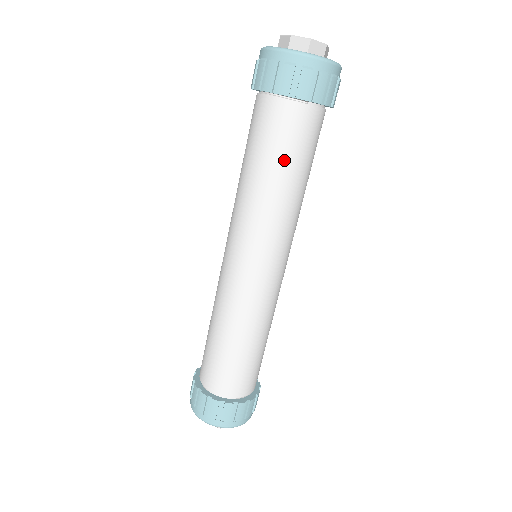
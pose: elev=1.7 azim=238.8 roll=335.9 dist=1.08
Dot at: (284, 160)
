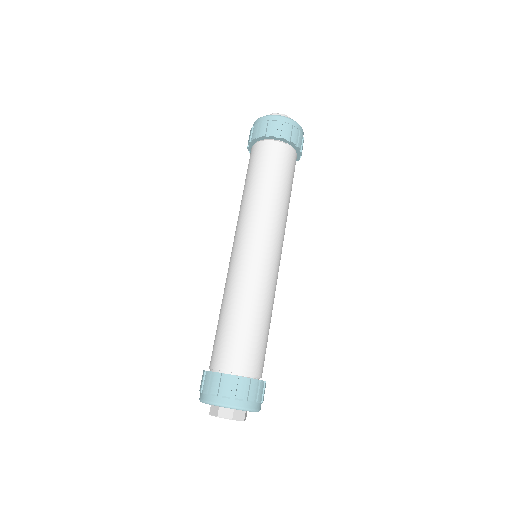
Dot at: (276, 175)
